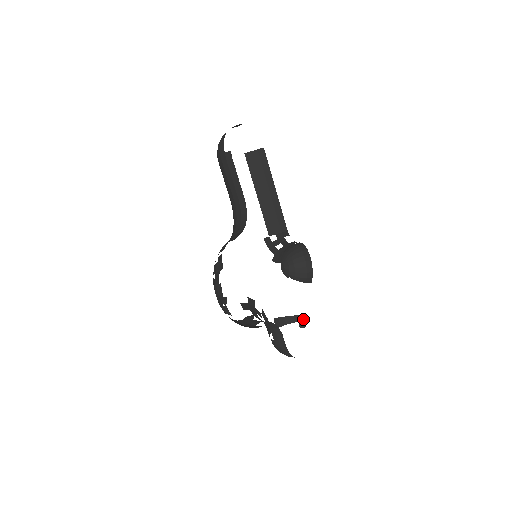
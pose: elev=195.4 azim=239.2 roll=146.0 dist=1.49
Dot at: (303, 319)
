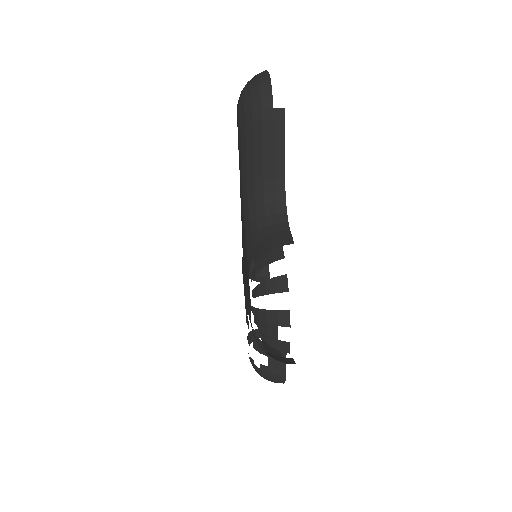
Dot at: occluded
